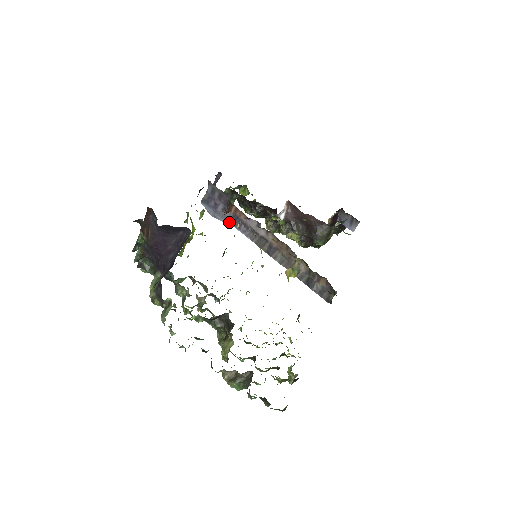
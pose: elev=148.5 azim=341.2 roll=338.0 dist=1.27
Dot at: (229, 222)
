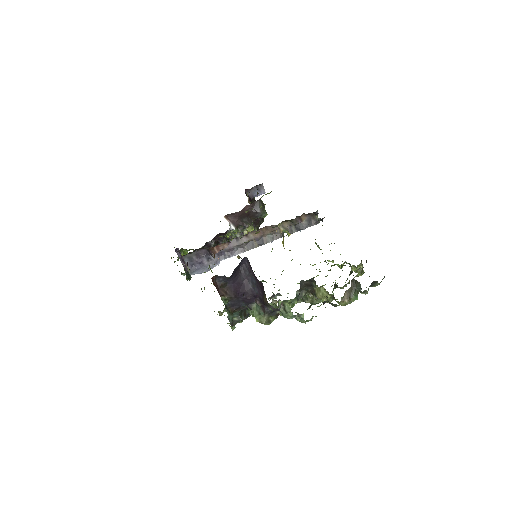
Dot at: occluded
